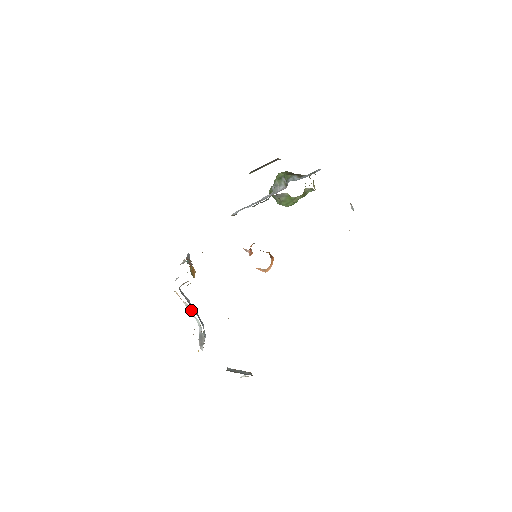
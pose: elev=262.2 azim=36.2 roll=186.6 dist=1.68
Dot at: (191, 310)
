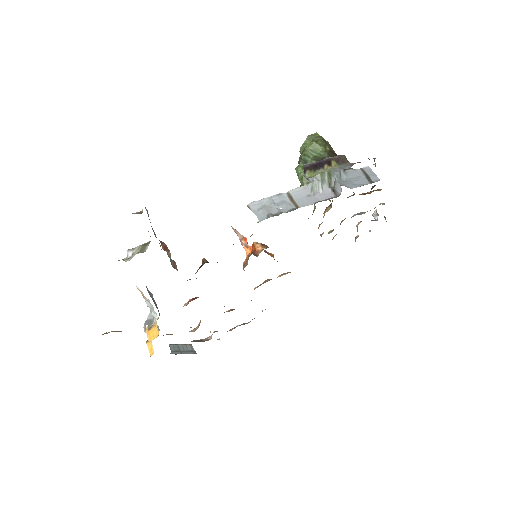
Dot at: (152, 305)
